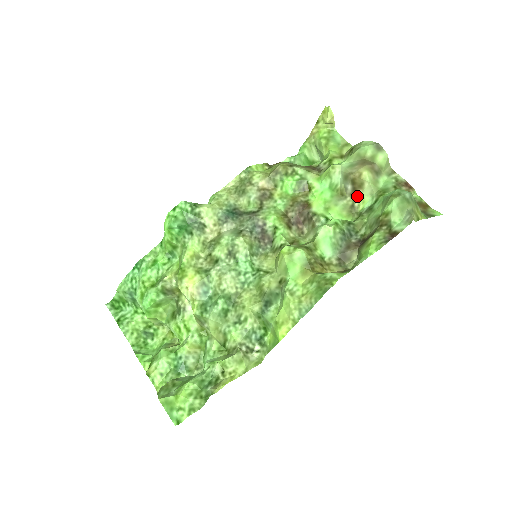
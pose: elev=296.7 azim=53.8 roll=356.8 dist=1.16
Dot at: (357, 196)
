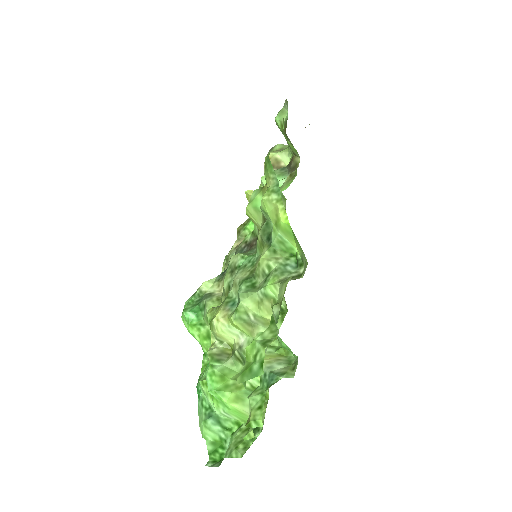
Dot at: occluded
